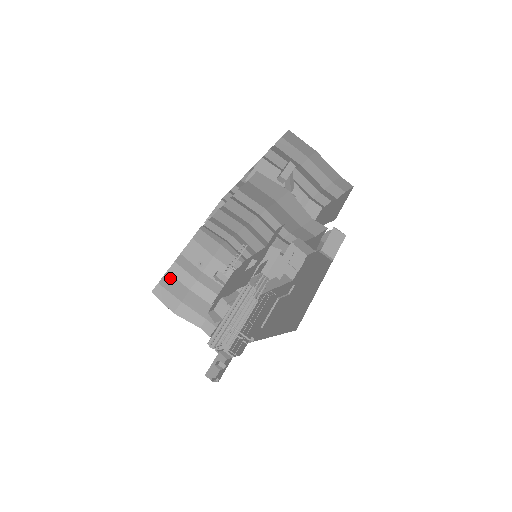
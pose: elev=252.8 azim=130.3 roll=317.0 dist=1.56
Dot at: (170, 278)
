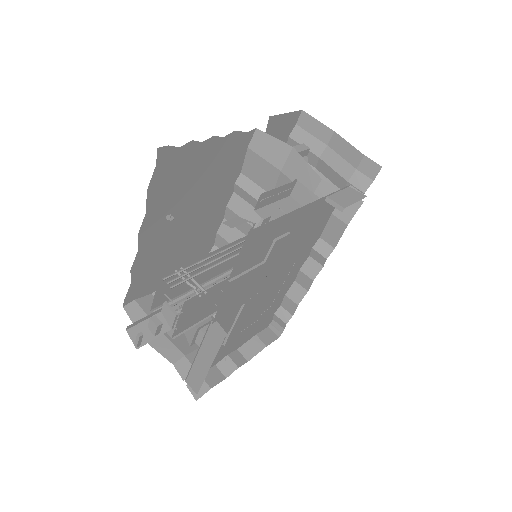
Dot at: occluded
